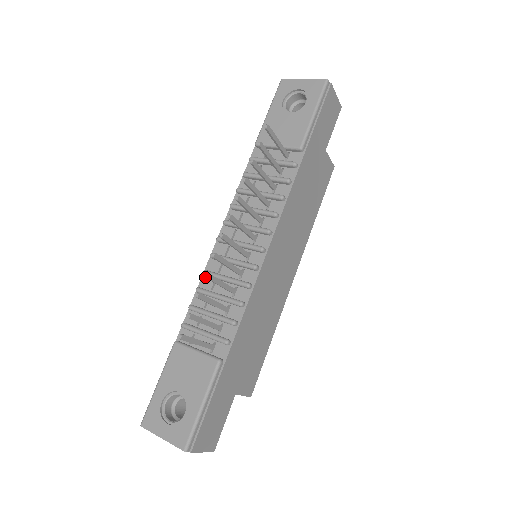
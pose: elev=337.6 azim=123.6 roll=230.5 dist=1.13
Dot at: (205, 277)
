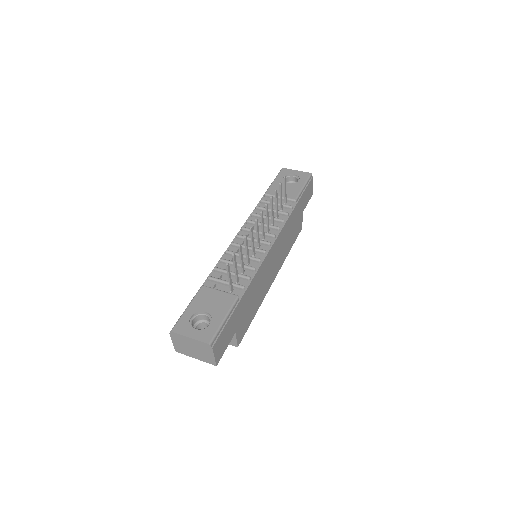
Dot at: (245, 237)
